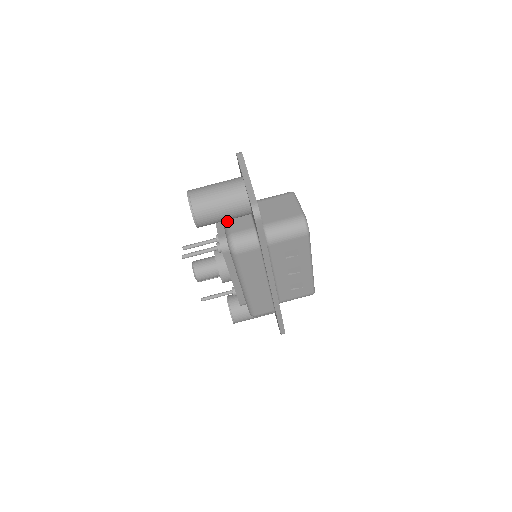
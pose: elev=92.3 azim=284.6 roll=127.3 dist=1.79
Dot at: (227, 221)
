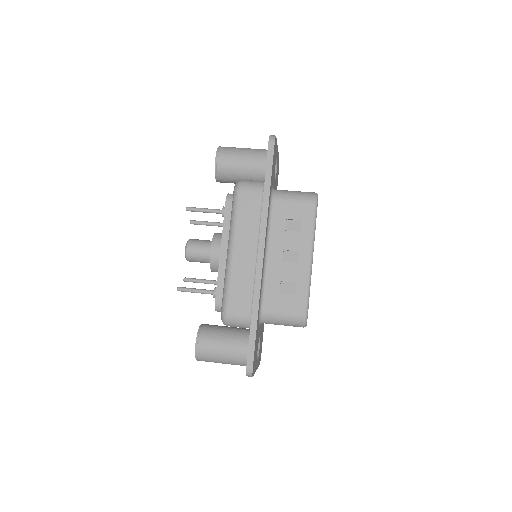
Dot at: occluded
